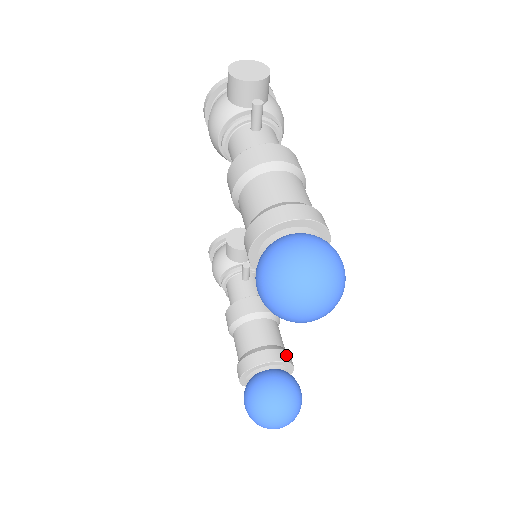
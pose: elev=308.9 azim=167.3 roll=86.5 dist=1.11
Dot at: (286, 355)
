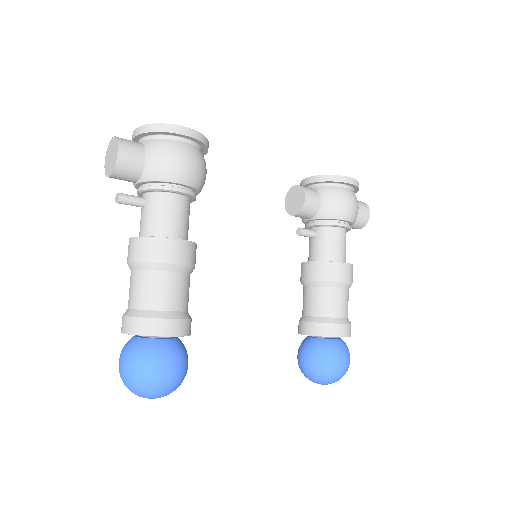
Dot at: (324, 329)
